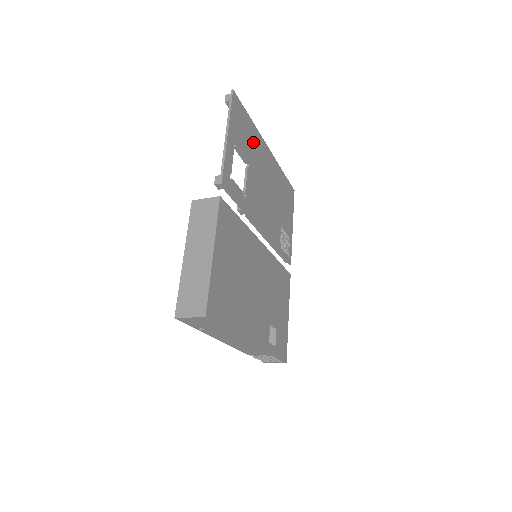
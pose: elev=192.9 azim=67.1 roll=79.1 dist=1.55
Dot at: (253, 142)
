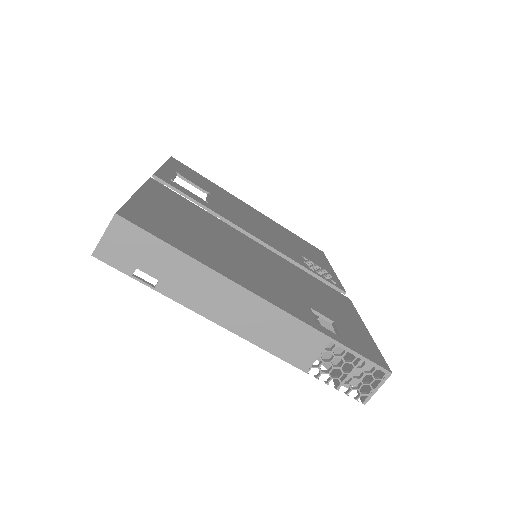
Dot at: (216, 190)
